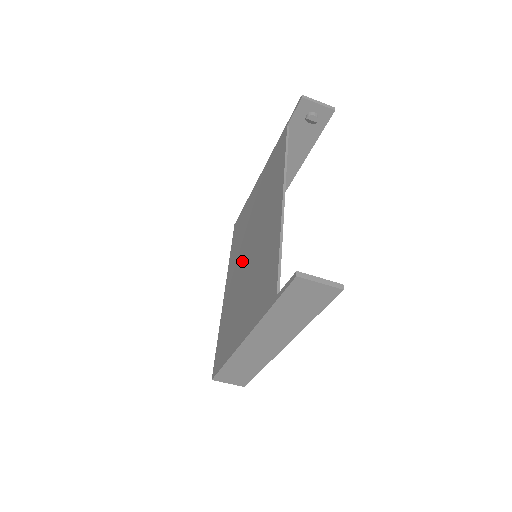
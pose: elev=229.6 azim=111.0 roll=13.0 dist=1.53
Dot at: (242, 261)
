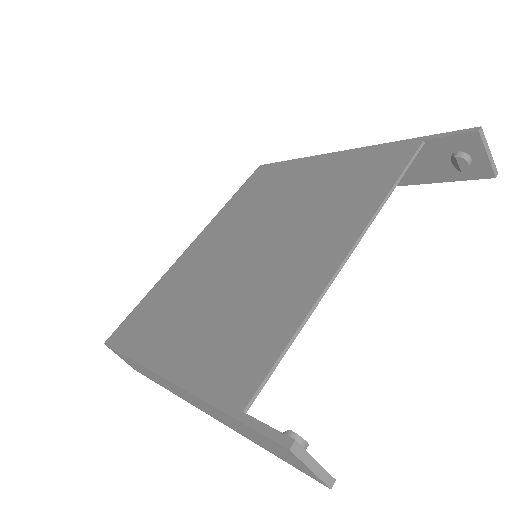
Dot at: (236, 243)
